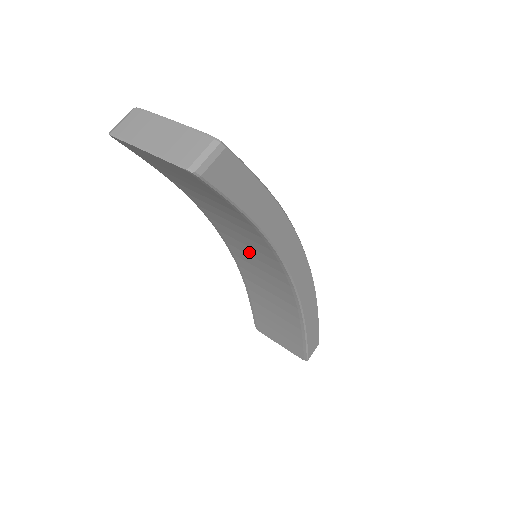
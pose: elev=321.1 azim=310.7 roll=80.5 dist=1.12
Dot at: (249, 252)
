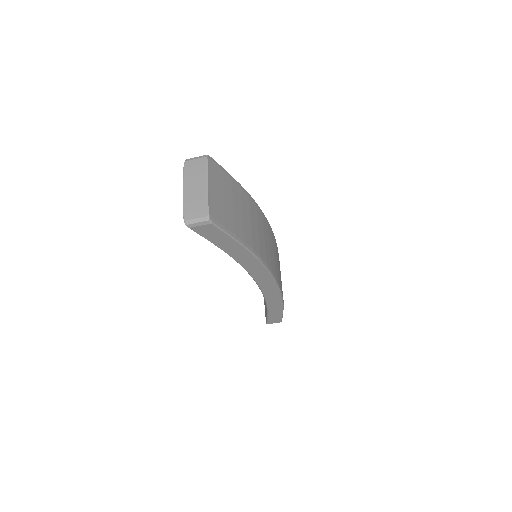
Dot at: occluded
